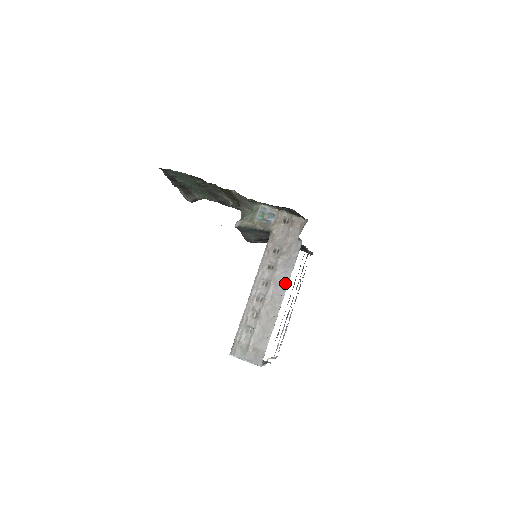
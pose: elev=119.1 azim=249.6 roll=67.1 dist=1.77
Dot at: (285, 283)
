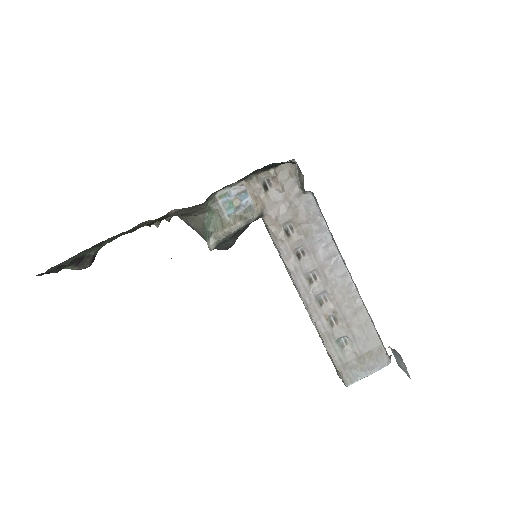
Dot at: (335, 256)
